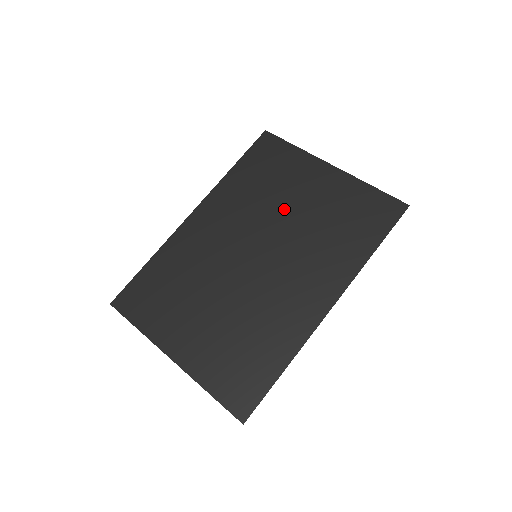
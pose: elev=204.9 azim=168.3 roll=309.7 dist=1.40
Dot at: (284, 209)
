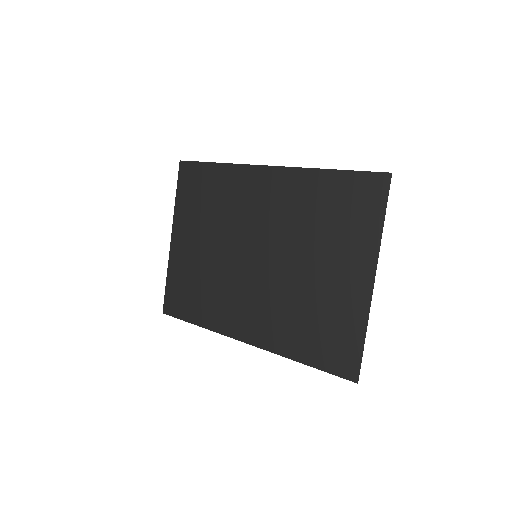
Dot at: (306, 256)
